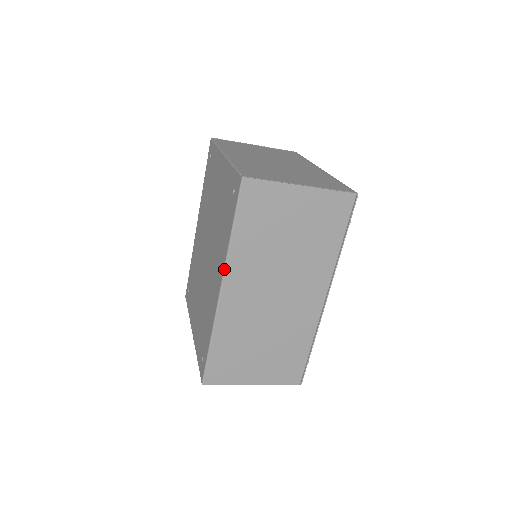
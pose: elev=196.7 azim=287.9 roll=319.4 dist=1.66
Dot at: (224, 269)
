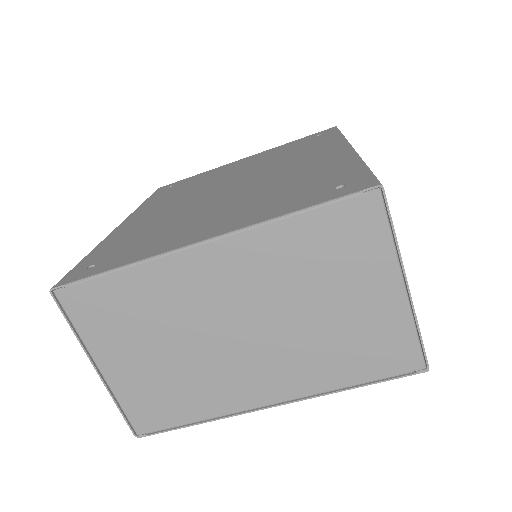
Dot at: (347, 141)
